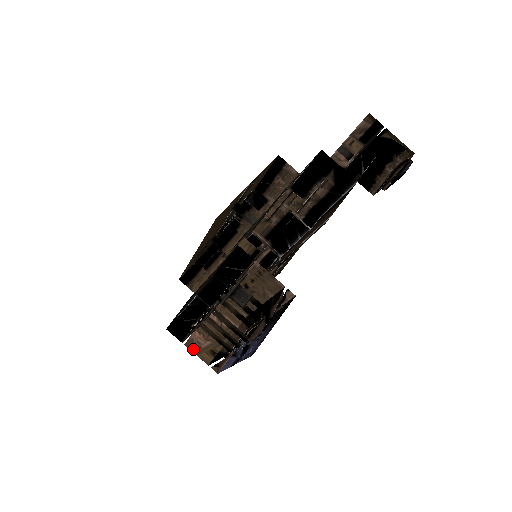
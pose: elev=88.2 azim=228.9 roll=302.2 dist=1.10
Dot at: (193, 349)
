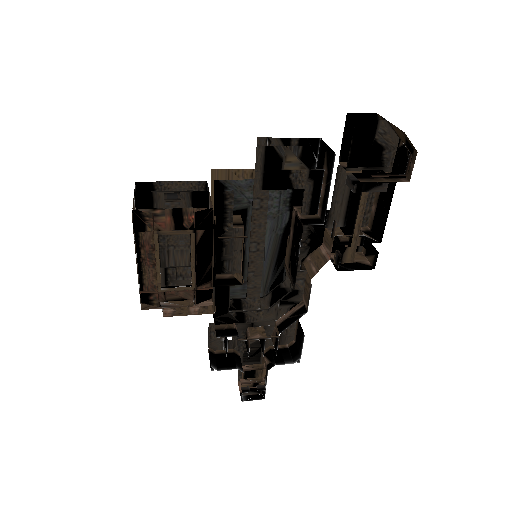
Dot at: occluded
